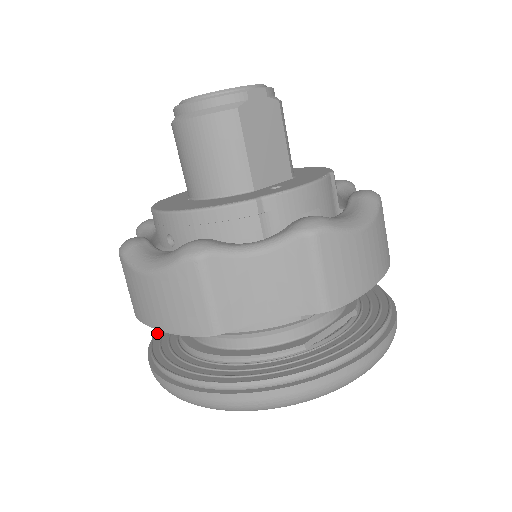
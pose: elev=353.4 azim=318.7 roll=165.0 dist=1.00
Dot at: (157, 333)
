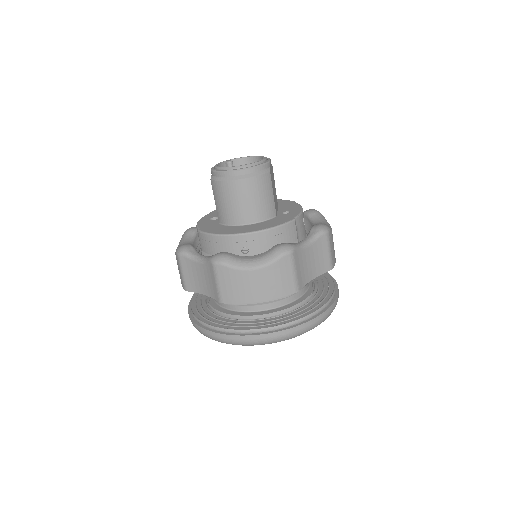
Dot at: (204, 321)
